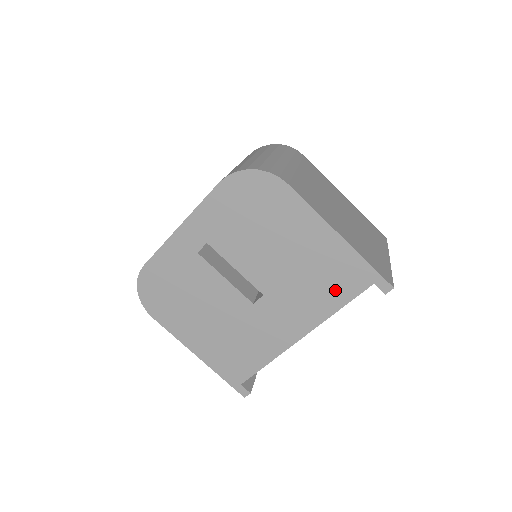
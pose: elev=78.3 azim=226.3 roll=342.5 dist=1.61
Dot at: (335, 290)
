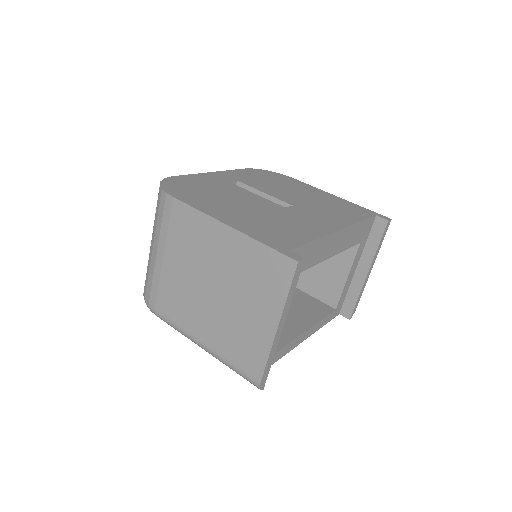
Dot at: (350, 213)
